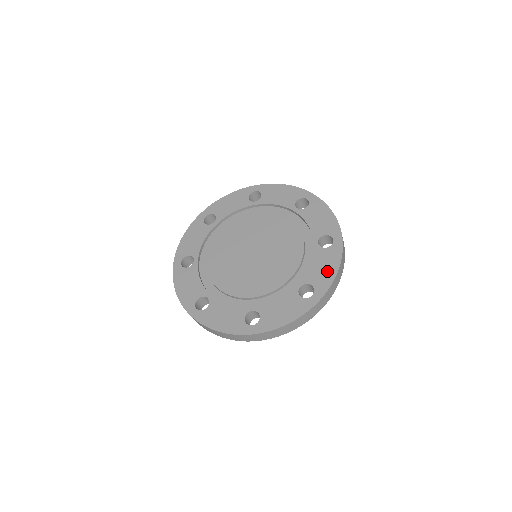
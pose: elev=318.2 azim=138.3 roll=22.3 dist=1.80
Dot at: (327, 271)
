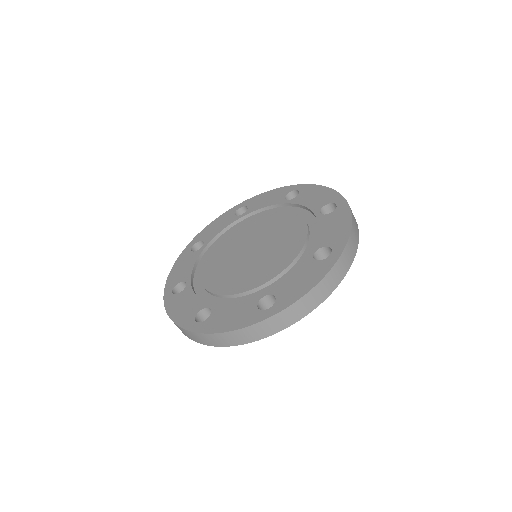
Dot at: (339, 228)
